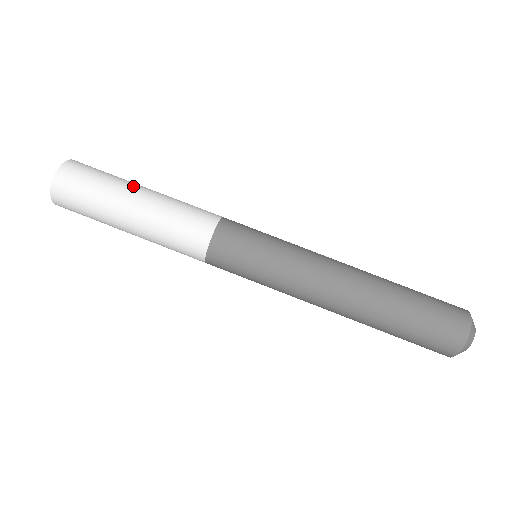
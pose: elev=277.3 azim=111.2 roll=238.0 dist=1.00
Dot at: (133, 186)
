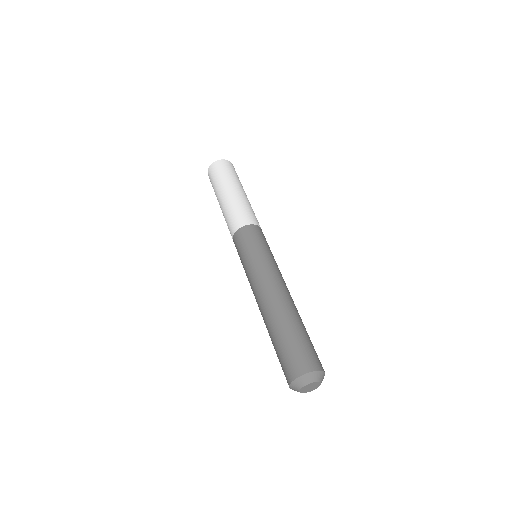
Dot at: (239, 186)
